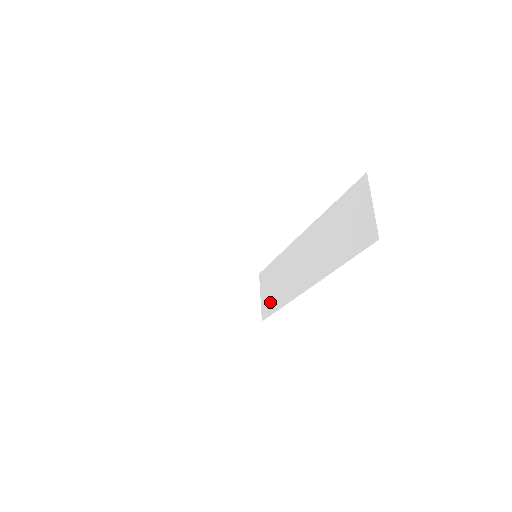
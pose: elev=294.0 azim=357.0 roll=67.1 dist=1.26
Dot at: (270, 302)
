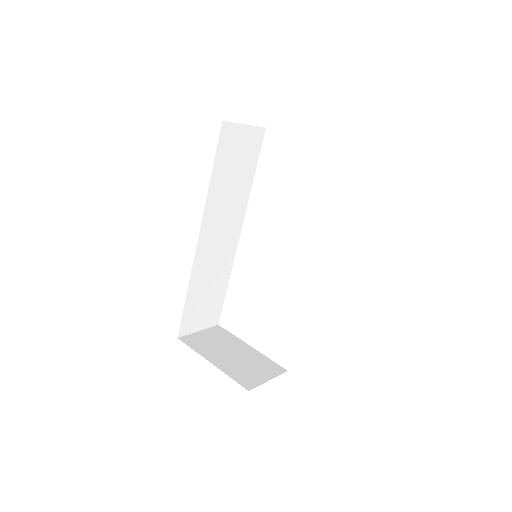
Dot at: occluded
